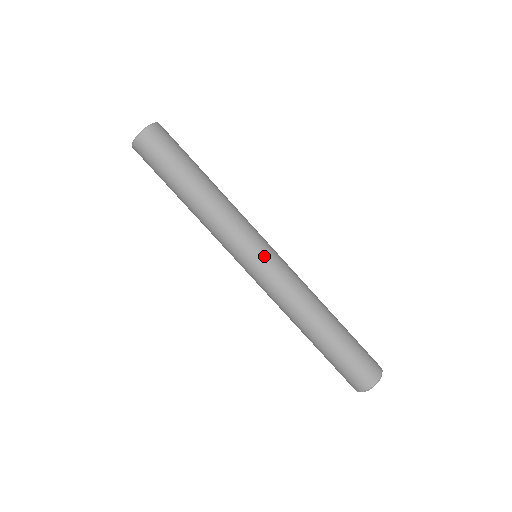
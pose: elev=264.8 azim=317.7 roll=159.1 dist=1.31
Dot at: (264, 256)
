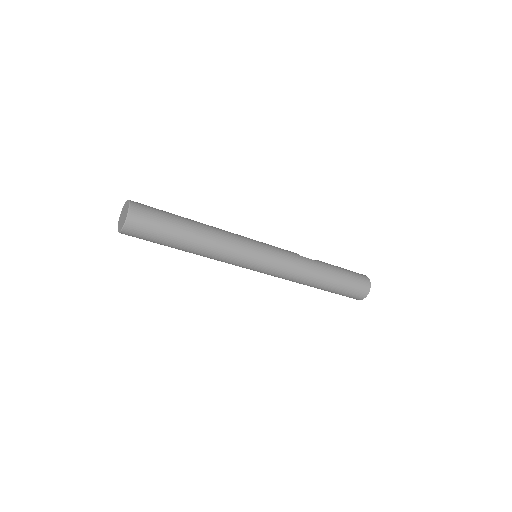
Dot at: (263, 265)
